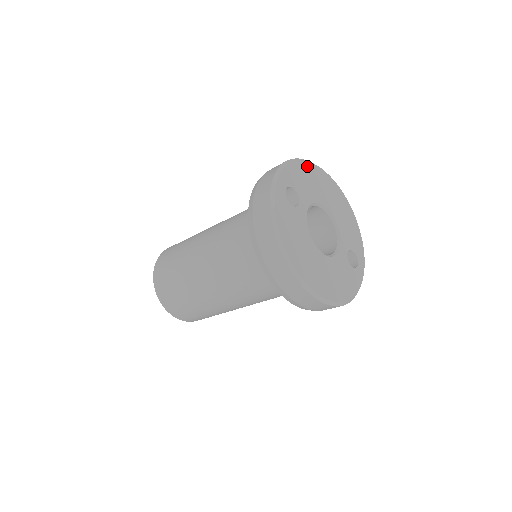
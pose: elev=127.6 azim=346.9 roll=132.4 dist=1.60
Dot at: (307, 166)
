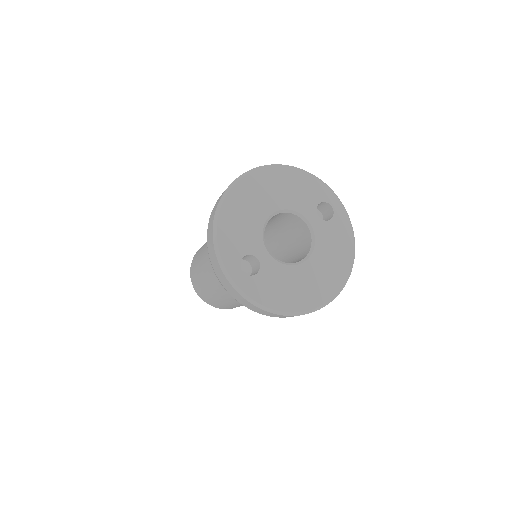
Dot at: (225, 214)
